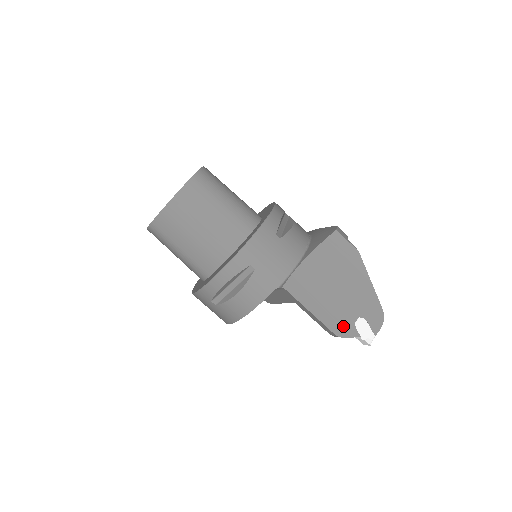
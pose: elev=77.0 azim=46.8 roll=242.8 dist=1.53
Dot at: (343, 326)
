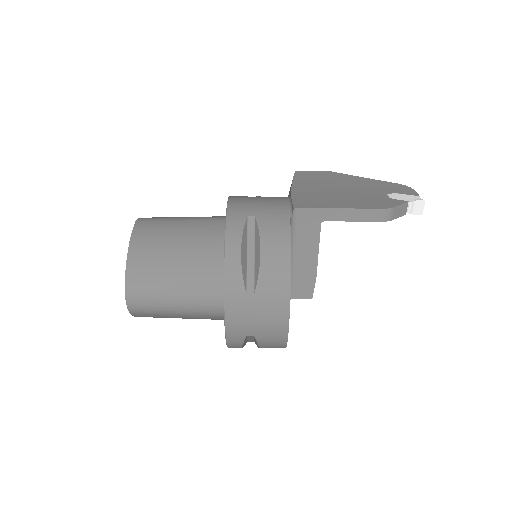
Dot at: (383, 203)
